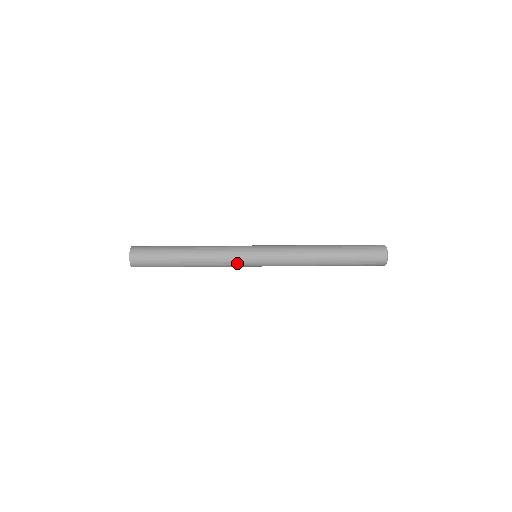
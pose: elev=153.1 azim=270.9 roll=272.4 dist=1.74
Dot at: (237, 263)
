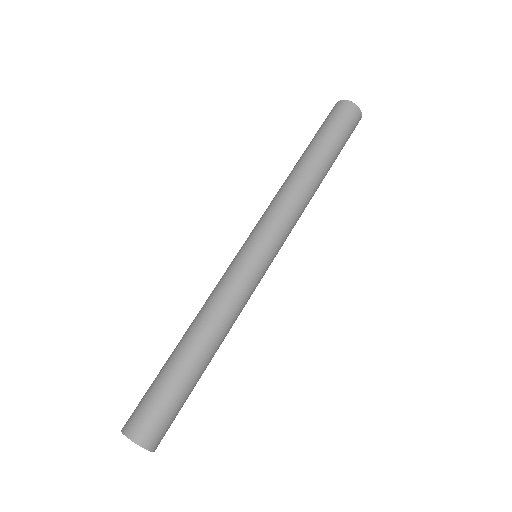
Dot at: (254, 287)
